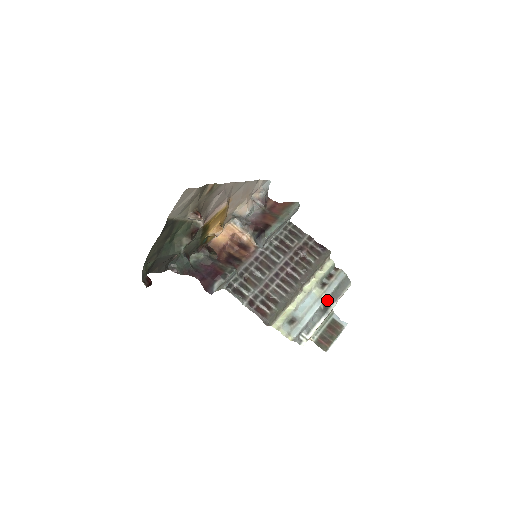
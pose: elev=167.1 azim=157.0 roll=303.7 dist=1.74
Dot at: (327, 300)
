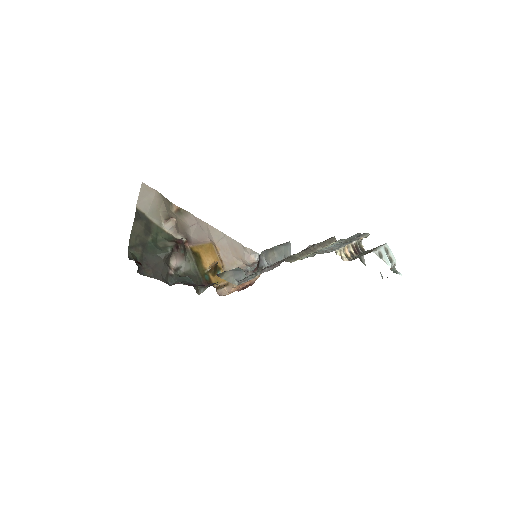
Dot at: (347, 241)
